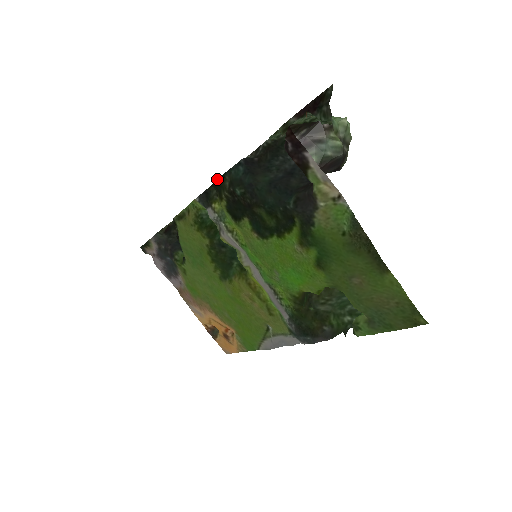
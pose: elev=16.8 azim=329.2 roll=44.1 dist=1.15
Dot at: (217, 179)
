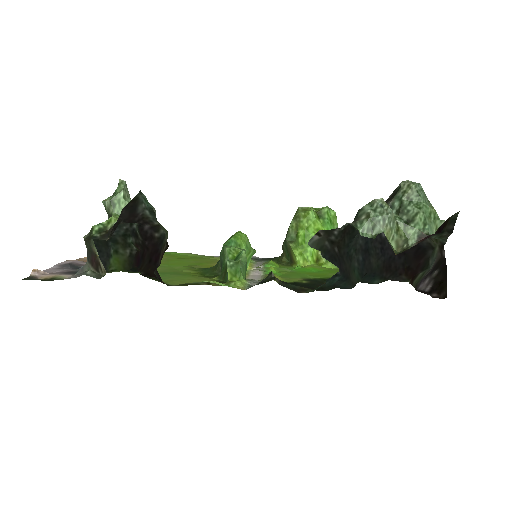
Dot at: occluded
